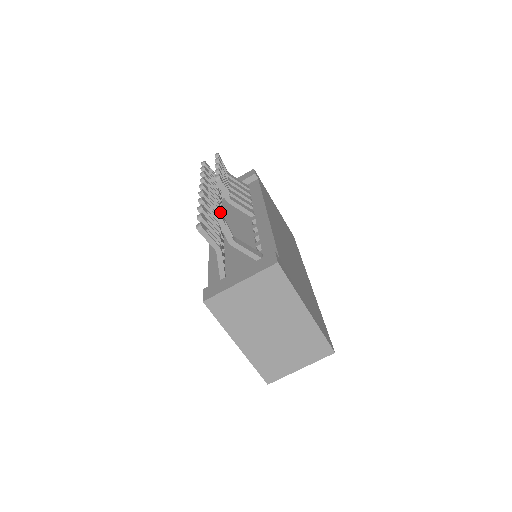
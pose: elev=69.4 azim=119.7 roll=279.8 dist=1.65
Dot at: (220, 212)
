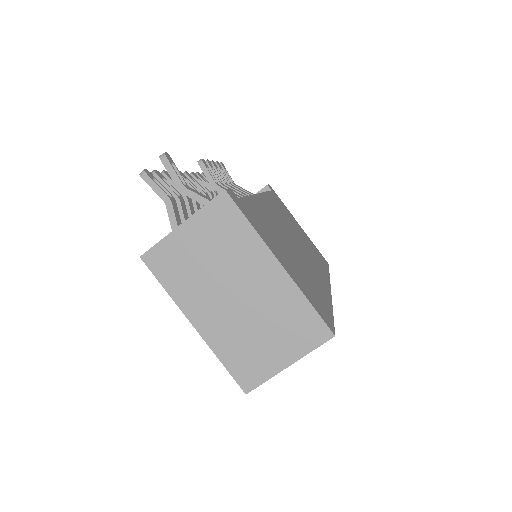
Dot at: (165, 152)
